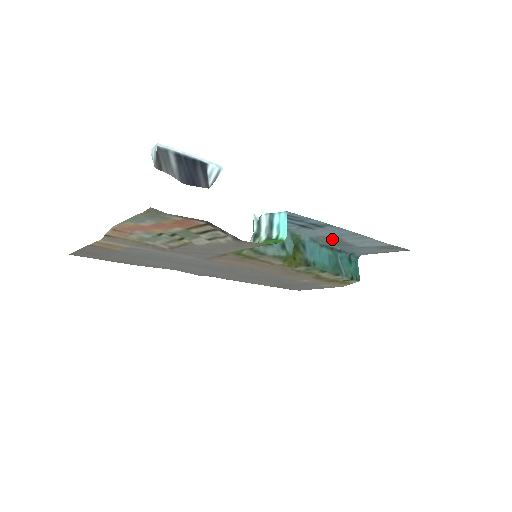
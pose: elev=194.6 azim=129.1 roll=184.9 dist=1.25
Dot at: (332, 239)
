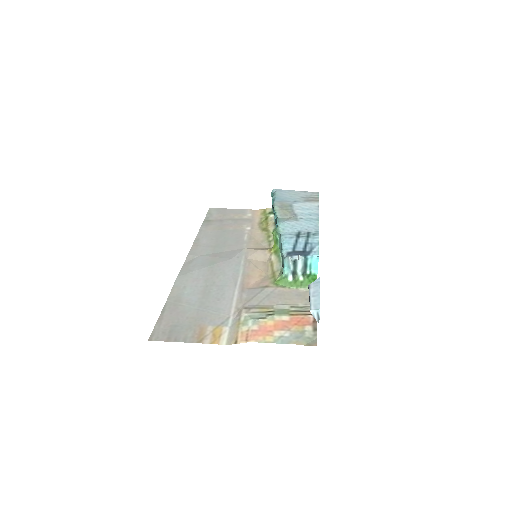
Dot at: (291, 217)
